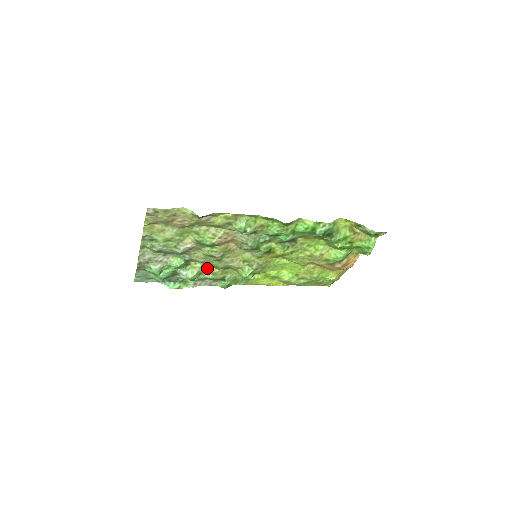
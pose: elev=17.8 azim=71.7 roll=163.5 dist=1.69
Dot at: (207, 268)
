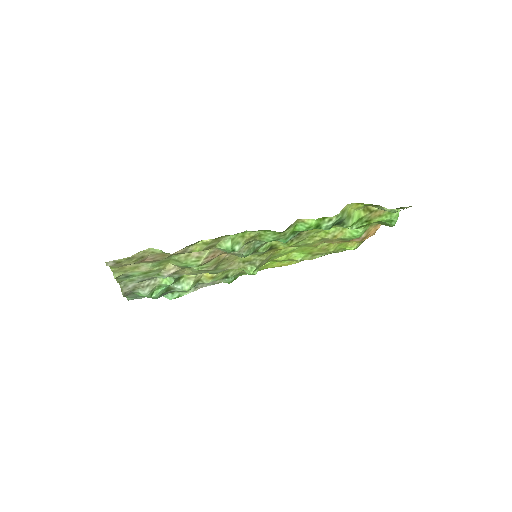
Dot at: (204, 274)
